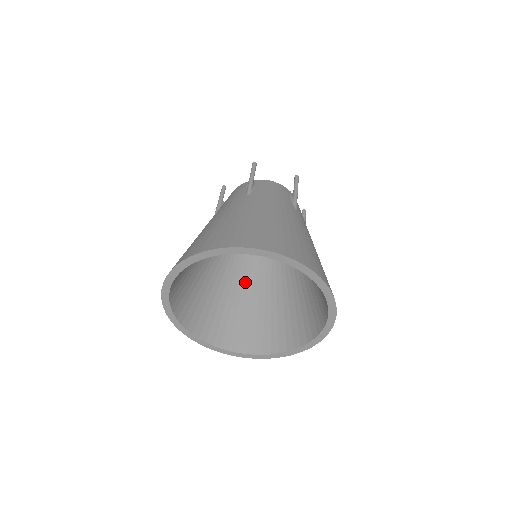
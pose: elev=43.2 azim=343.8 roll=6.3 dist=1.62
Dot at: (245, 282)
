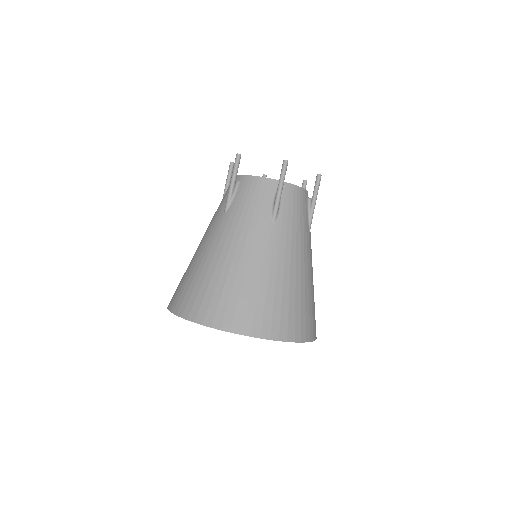
Dot at: occluded
